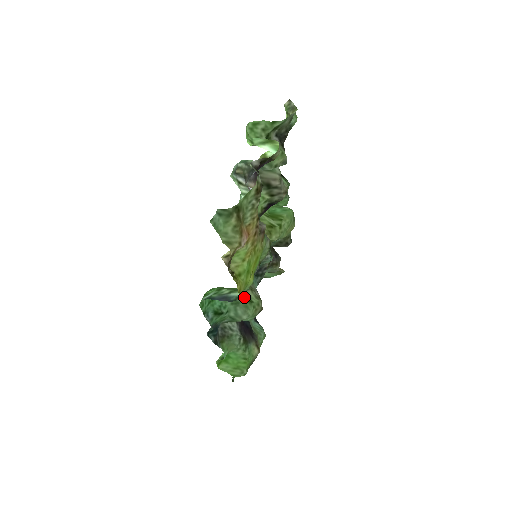
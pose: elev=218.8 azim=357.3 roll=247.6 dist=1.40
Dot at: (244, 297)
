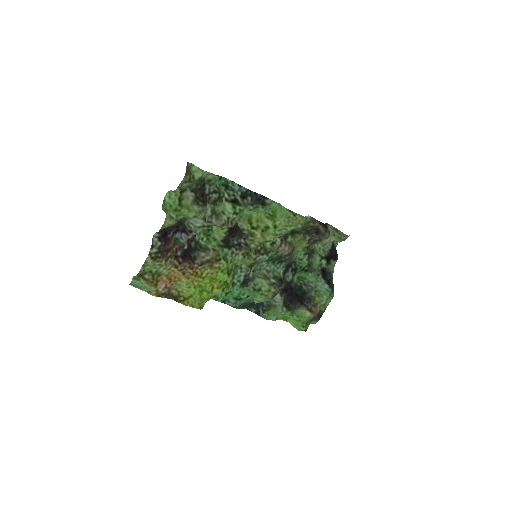
Dot at: (254, 287)
